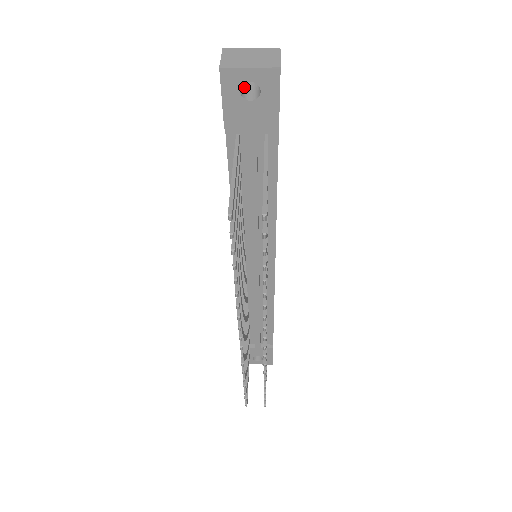
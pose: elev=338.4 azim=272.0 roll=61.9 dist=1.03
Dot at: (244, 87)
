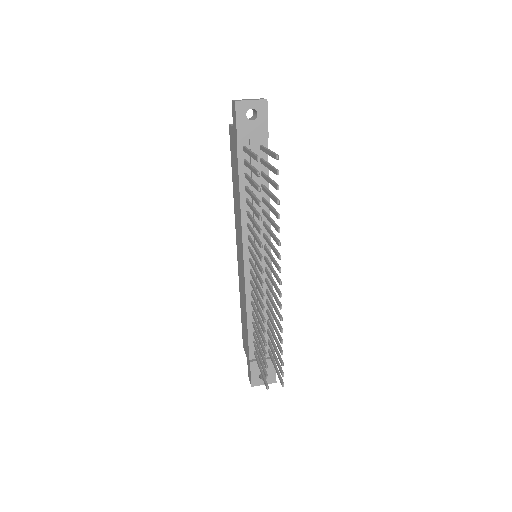
Dot at: occluded
